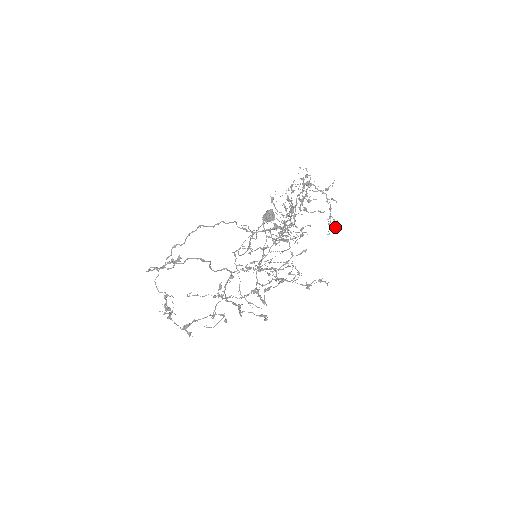
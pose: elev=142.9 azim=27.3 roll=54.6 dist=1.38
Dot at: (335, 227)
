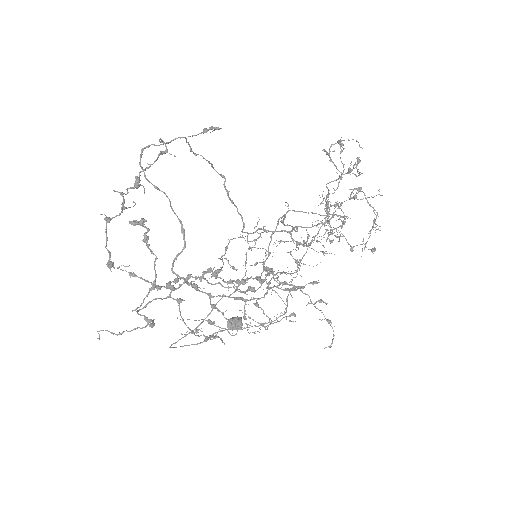
Dot at: (371, 249)
